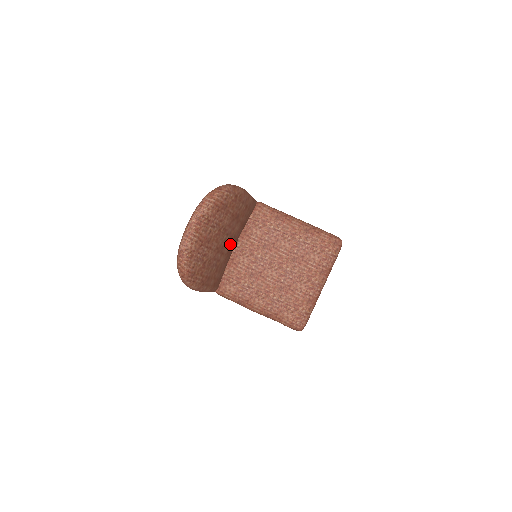
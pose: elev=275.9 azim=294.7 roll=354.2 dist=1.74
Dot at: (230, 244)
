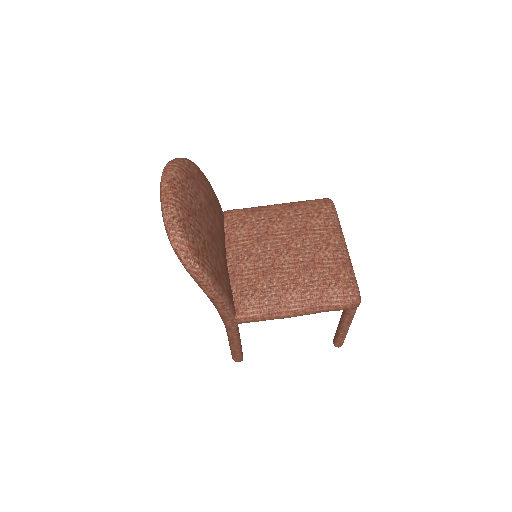
Dot at: (220, 244)
